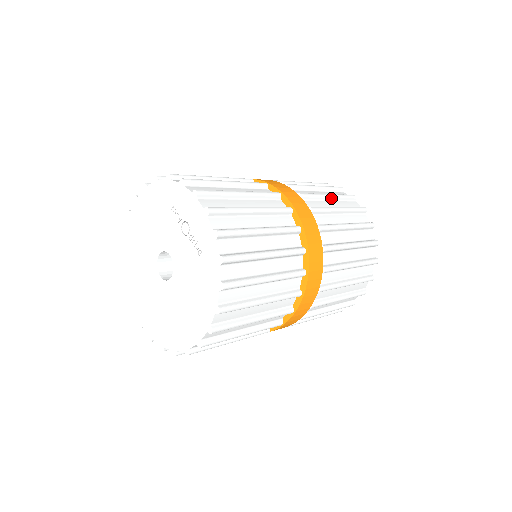
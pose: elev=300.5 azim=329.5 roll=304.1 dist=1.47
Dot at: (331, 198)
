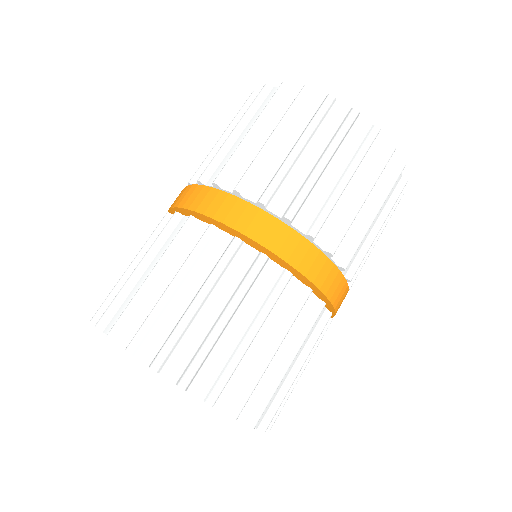
Dot at: (327, 163)
